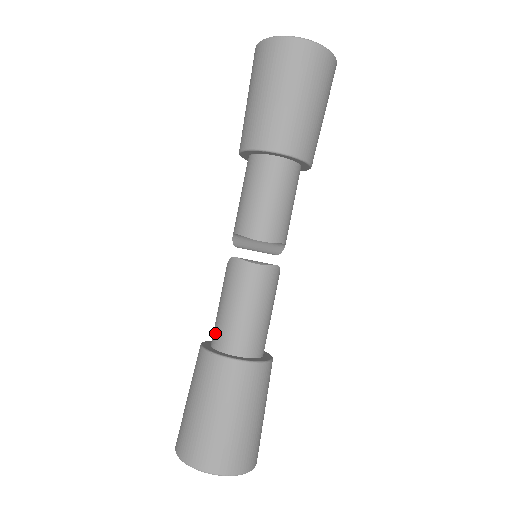
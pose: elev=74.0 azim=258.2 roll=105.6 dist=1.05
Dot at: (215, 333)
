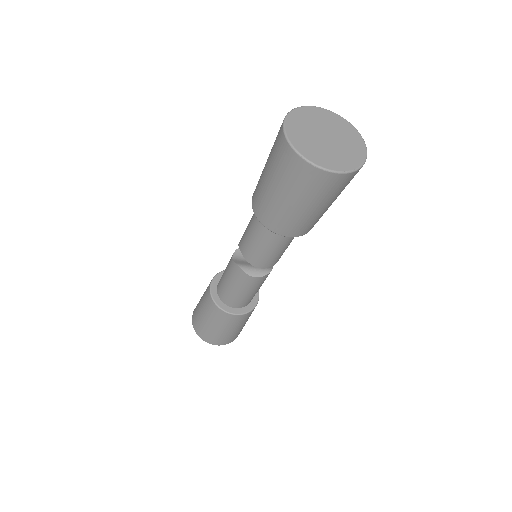
Dot at: (221, 291)
